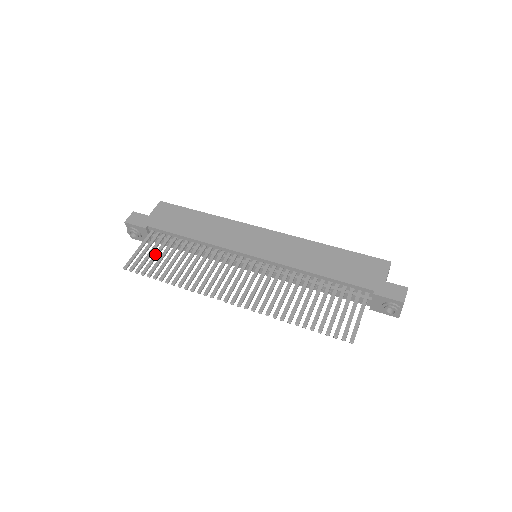
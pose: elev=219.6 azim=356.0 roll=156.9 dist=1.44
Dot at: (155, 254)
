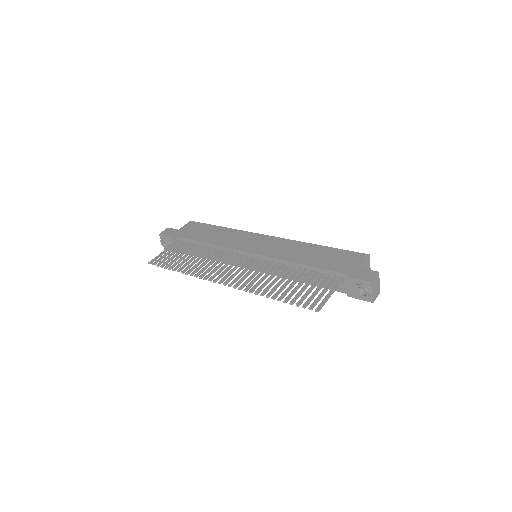
Dot at: (175, 254)
